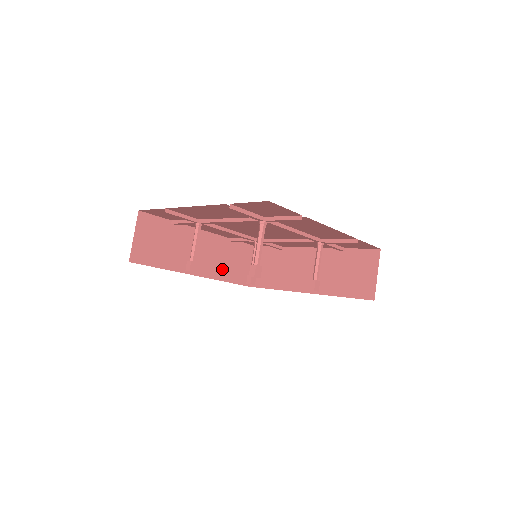
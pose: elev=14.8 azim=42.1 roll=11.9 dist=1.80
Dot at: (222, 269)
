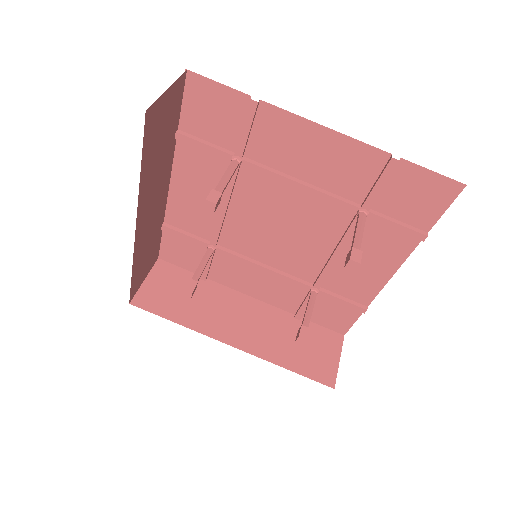
Dot at: (141, 250)
